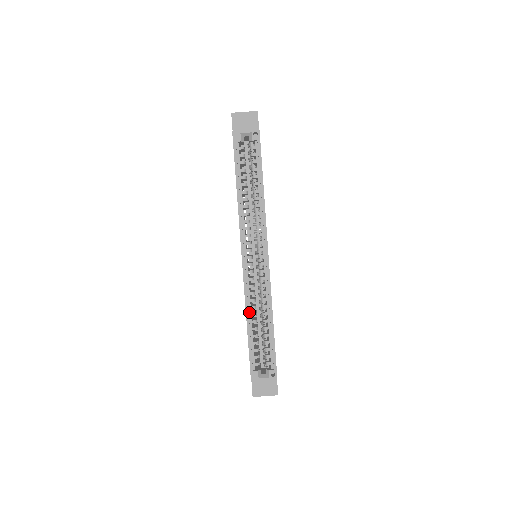
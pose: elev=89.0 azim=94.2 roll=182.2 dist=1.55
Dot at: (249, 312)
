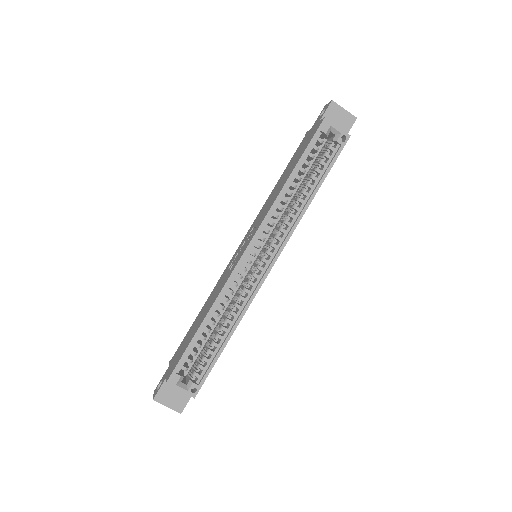
Dot at: (214, 309)
